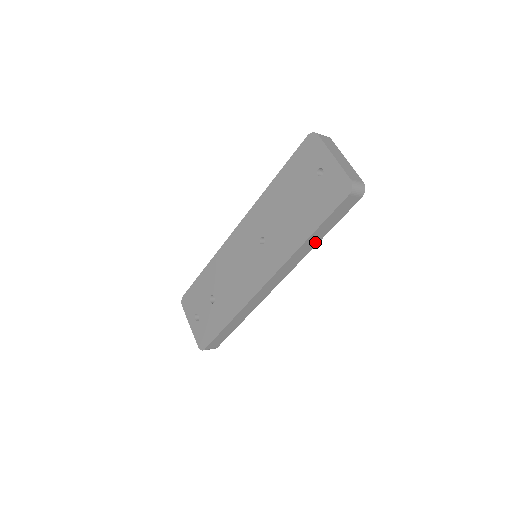
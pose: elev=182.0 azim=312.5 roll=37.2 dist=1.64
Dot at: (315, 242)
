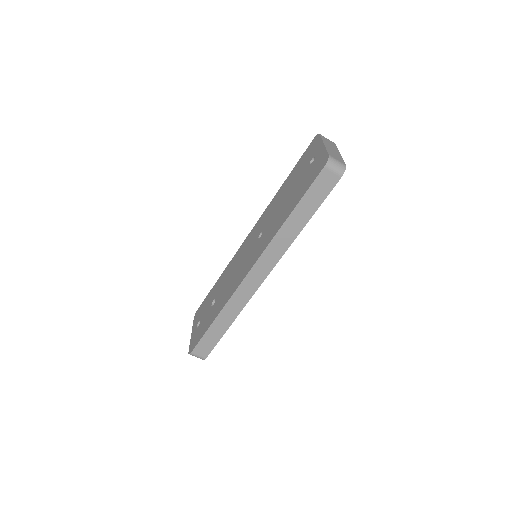
Dot at: (298, 227)
